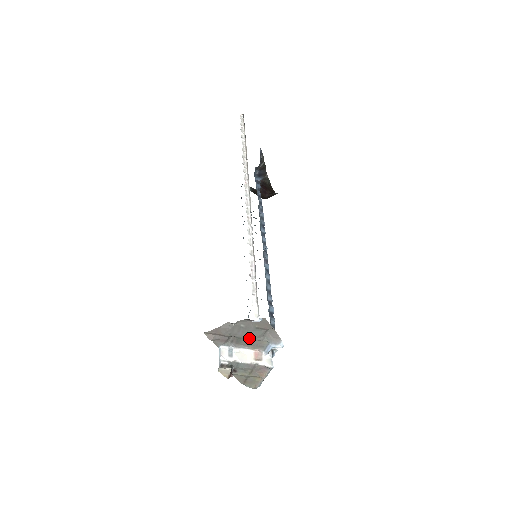
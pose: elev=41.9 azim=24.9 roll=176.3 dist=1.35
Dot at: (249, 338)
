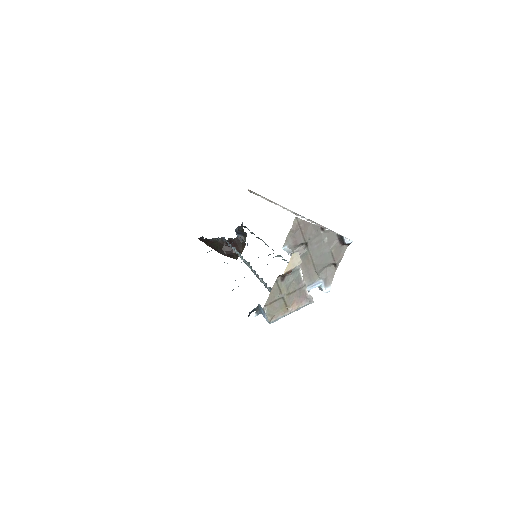
Dot at: (314, 259)
